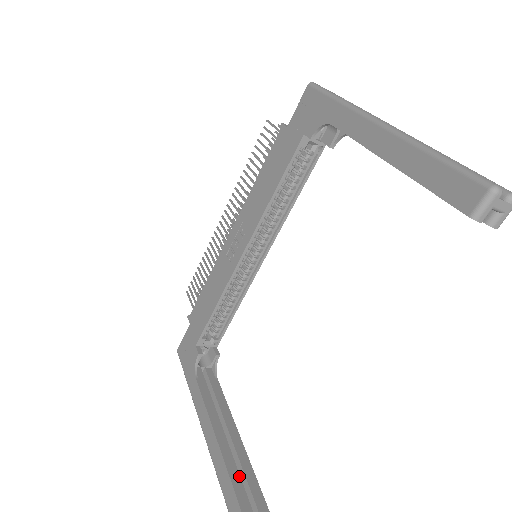
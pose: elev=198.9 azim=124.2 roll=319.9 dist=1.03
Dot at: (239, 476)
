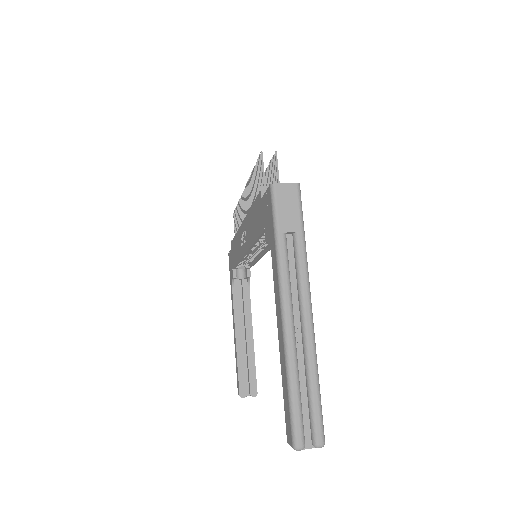
Dot at: (244, 367)
